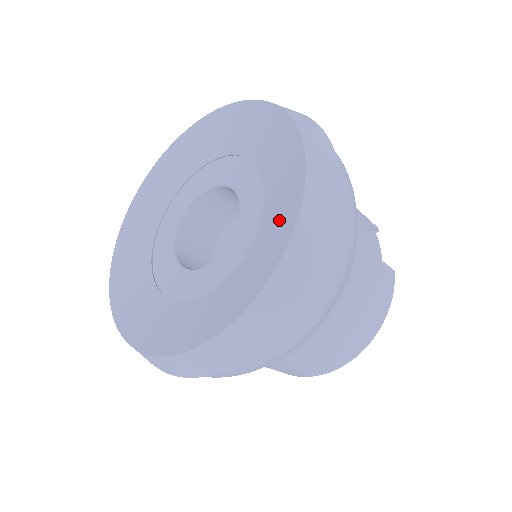
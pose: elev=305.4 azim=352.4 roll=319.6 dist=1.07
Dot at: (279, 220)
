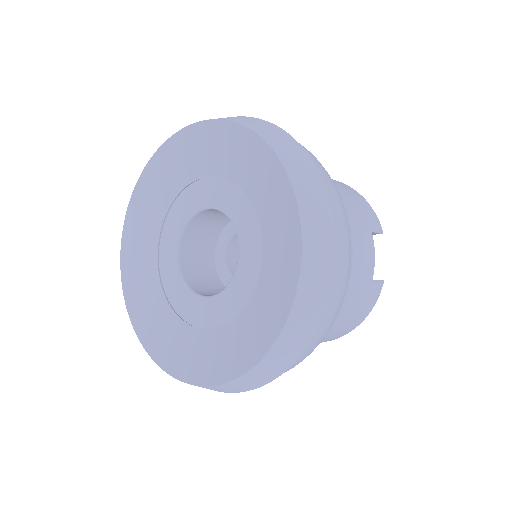
Dot at: (268, 312)
